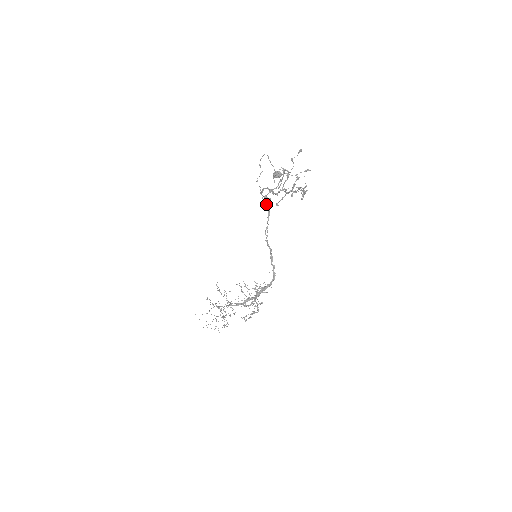
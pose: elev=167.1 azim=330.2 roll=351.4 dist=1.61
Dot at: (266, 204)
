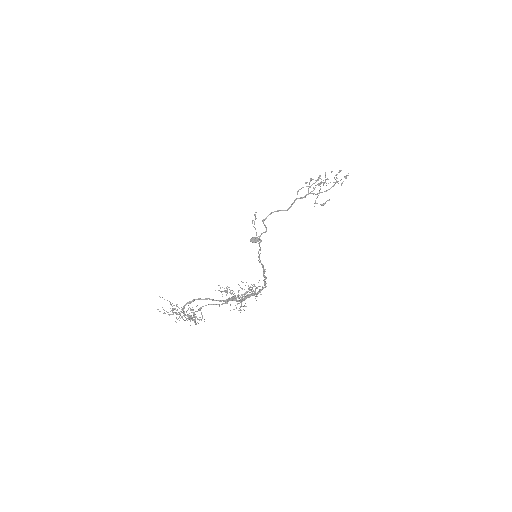
Dot at: occluded
